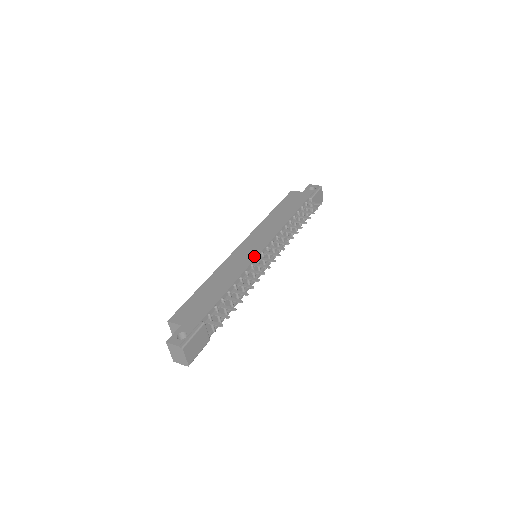
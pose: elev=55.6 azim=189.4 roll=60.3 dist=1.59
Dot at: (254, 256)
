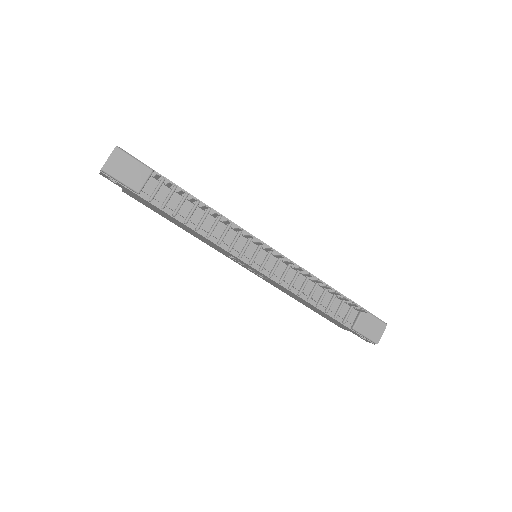
Dot at: (252, 235)
